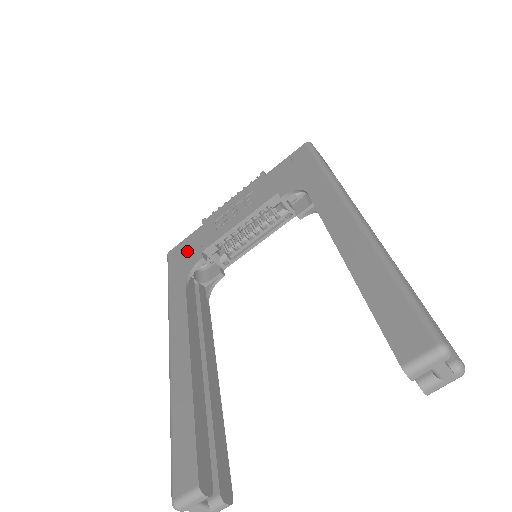
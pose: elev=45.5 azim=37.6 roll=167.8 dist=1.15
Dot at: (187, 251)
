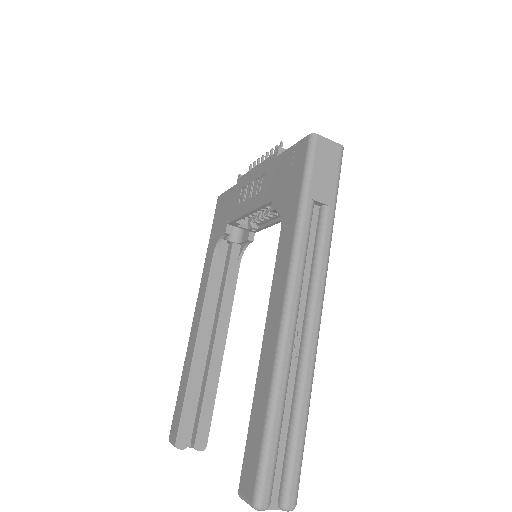
Dot at: (223, 211)
